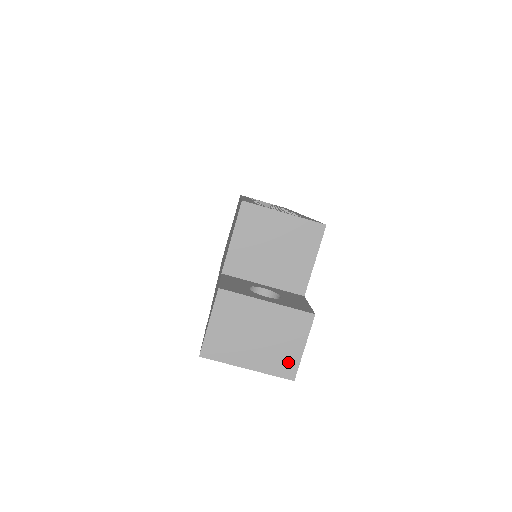
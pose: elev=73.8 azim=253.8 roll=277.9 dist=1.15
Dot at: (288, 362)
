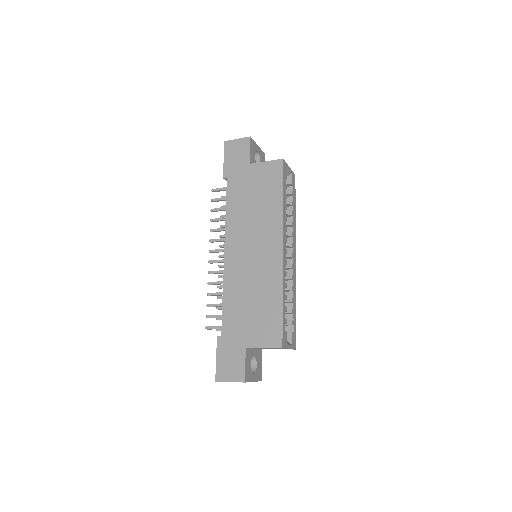
Dot at: occluded
